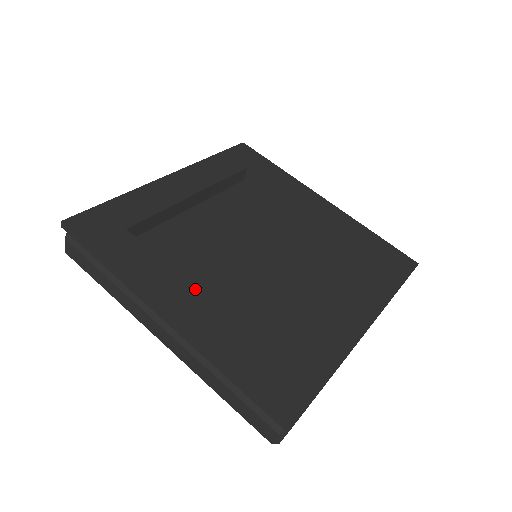
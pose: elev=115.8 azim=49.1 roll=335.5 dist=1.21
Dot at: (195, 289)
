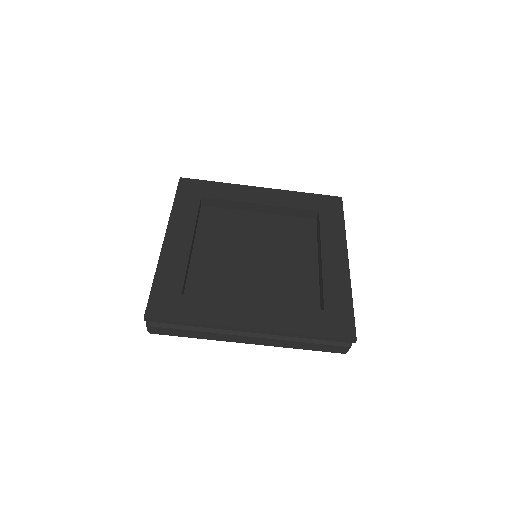
Dot at: (192, 240)
